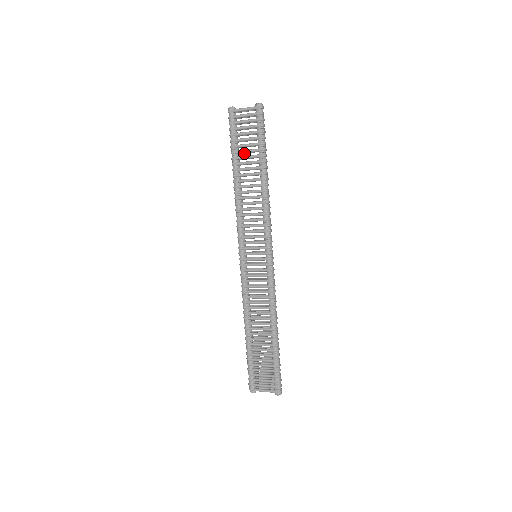
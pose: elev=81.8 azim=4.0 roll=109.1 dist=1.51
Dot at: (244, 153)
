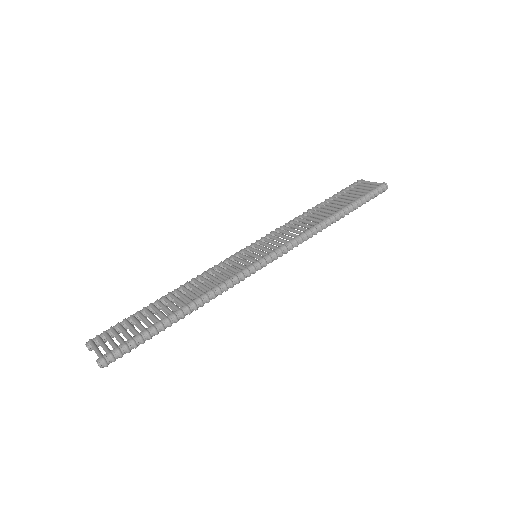
Dot at: occluded
